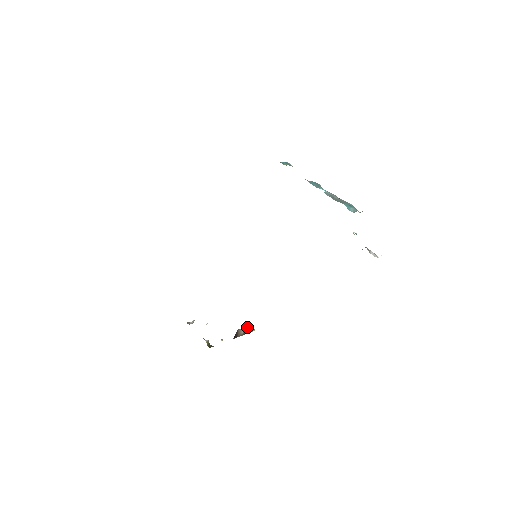
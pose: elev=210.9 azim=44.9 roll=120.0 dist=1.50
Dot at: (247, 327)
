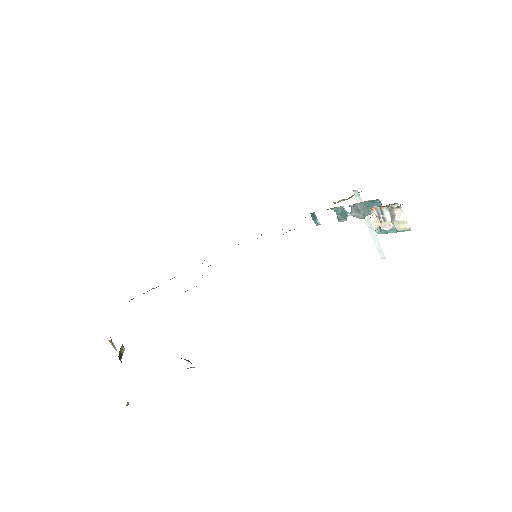
Dot at: (188, 360)
